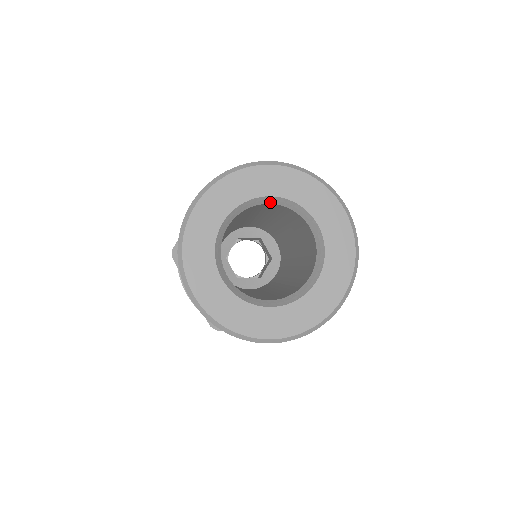
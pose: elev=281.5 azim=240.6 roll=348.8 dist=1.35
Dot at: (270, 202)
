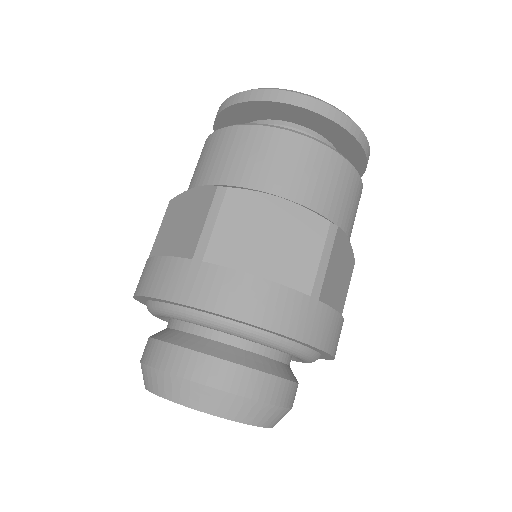
Dot at: occluded
